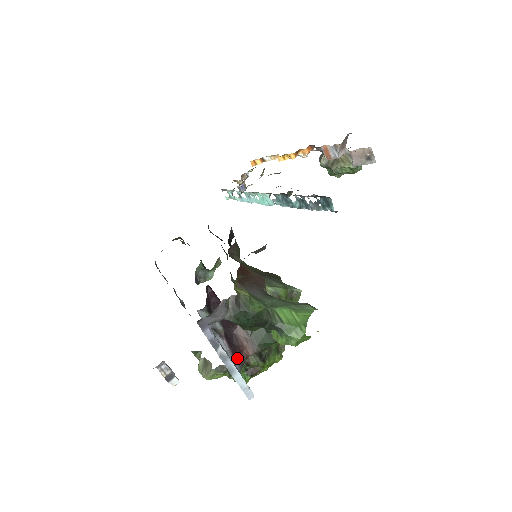
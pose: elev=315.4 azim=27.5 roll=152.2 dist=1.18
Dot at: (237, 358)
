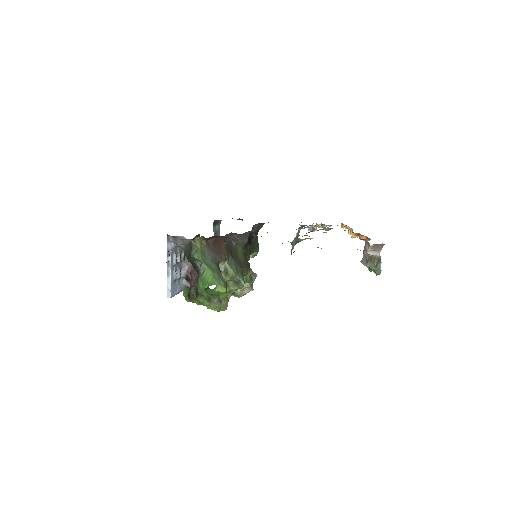
Dot at: (188, 282)
